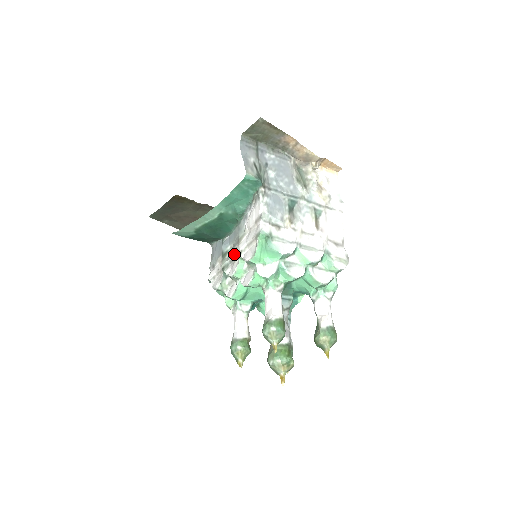
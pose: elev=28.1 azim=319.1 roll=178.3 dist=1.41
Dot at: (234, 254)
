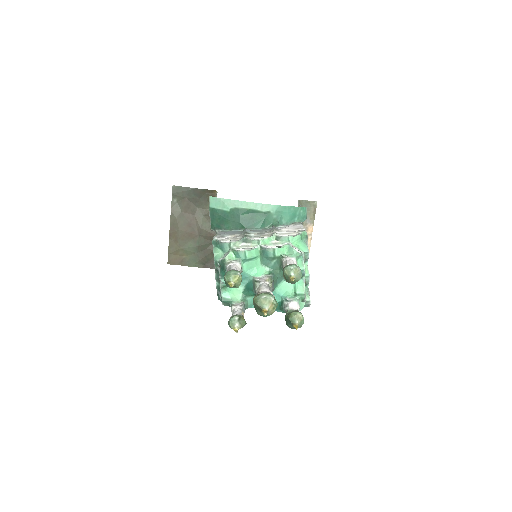
Dot at: (263, 234)
